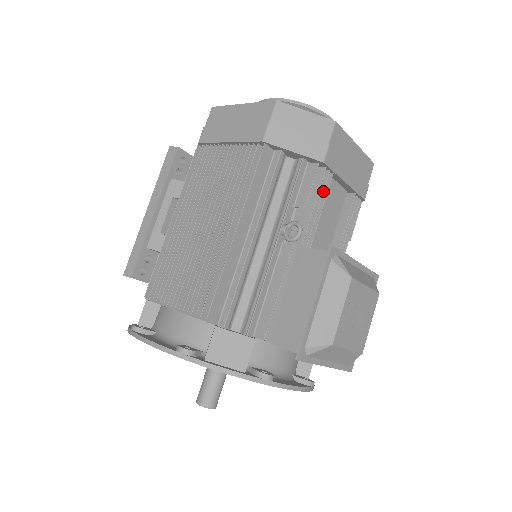
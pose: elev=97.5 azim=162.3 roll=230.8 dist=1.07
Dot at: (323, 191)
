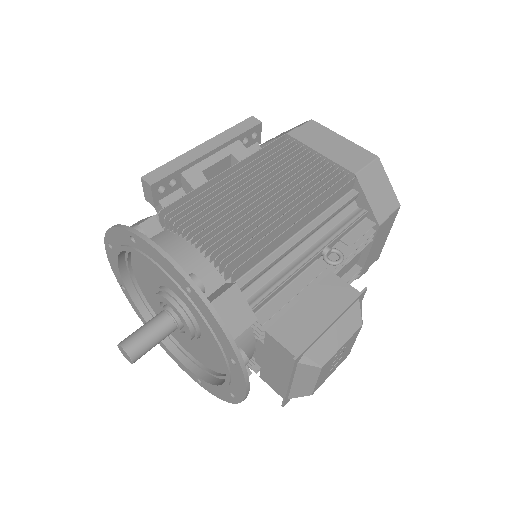
Dot at: (363, 246)
